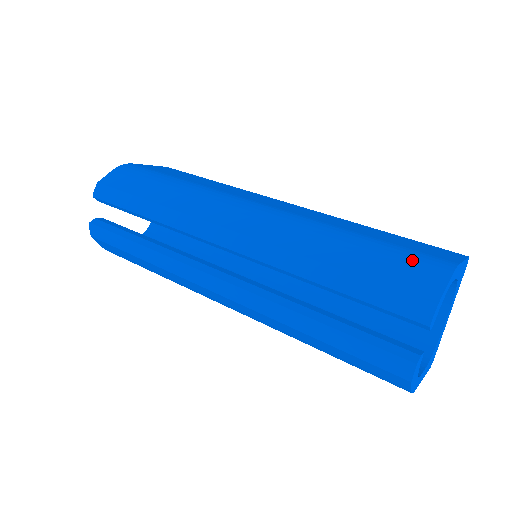
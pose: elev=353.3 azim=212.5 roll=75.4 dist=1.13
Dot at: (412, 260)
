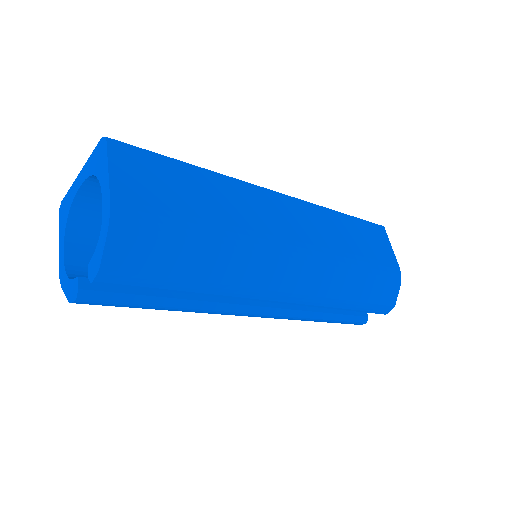
Dot at: (387, 279)
